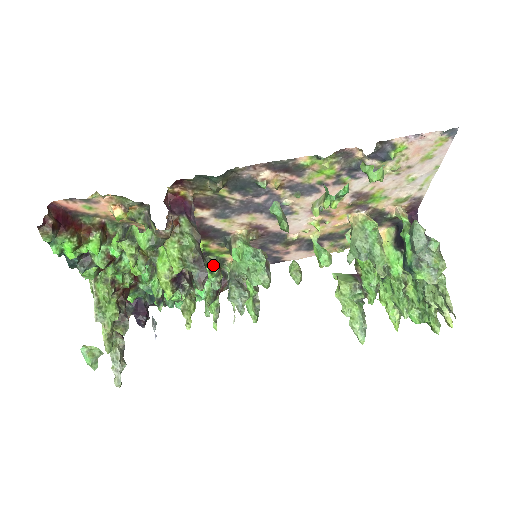
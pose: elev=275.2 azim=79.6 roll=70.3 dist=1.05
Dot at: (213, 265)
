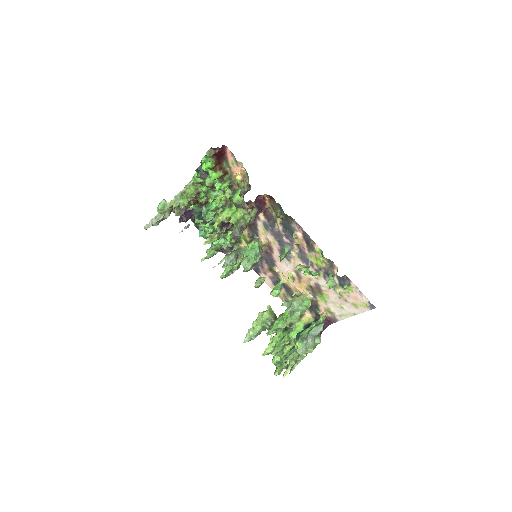
Dot at: (235, 238)
